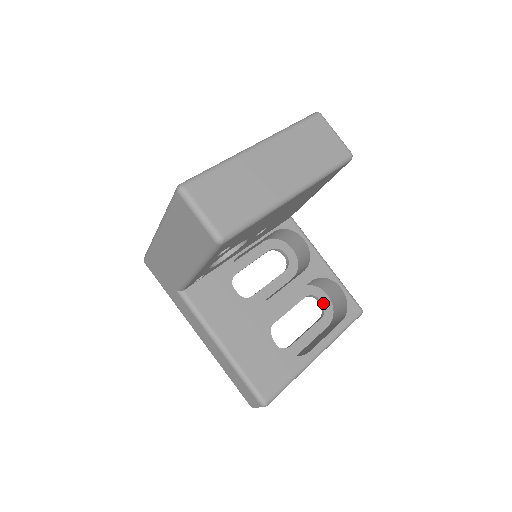
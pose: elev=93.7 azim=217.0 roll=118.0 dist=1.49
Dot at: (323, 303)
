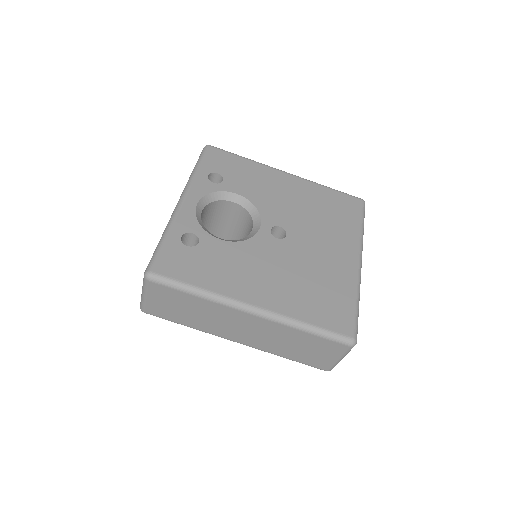
Dot at: occluded
